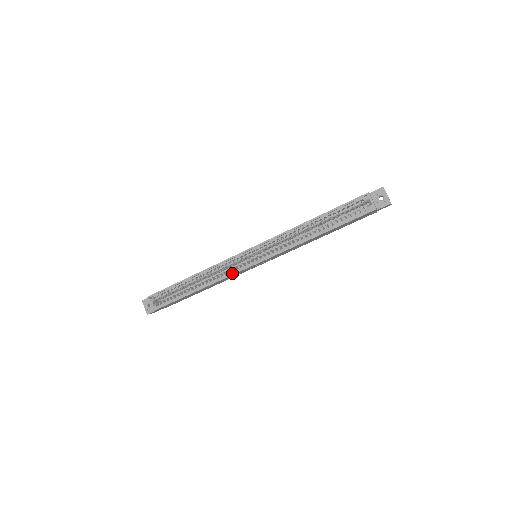
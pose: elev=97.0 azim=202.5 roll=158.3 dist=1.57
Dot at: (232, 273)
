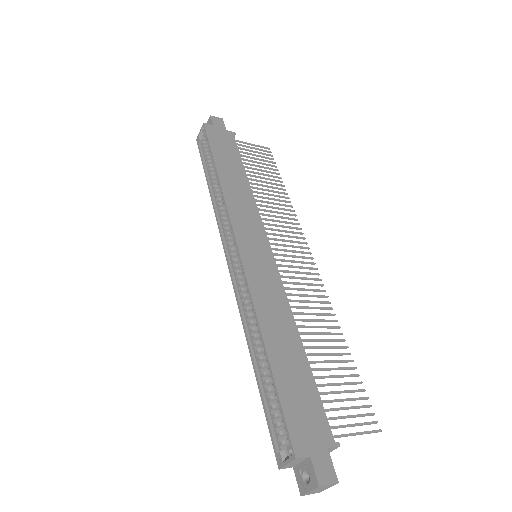
Dot at: (221, 232)
